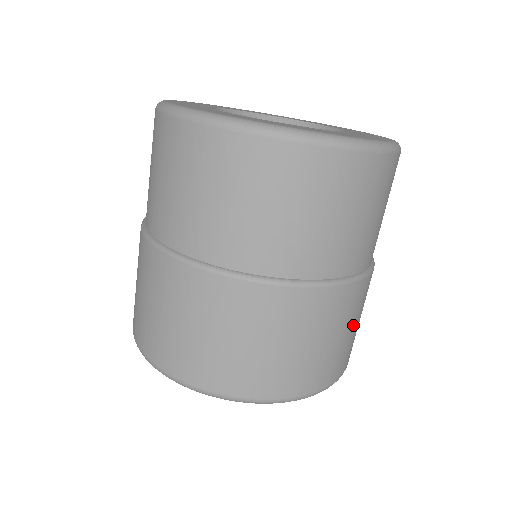
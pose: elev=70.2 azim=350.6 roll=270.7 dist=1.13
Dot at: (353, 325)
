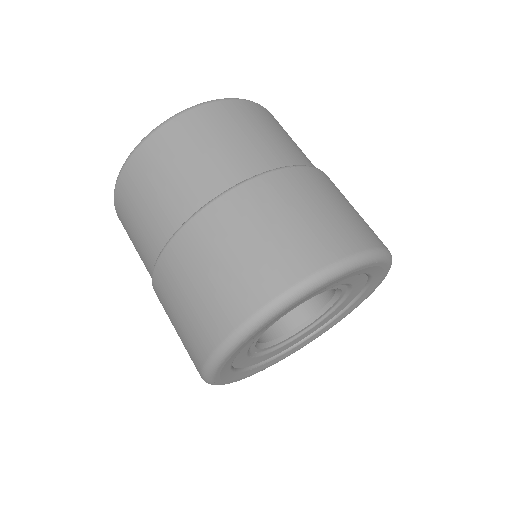
Dot at: occluded
